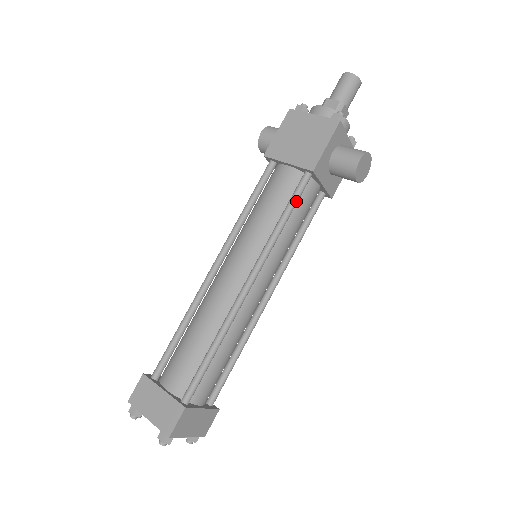
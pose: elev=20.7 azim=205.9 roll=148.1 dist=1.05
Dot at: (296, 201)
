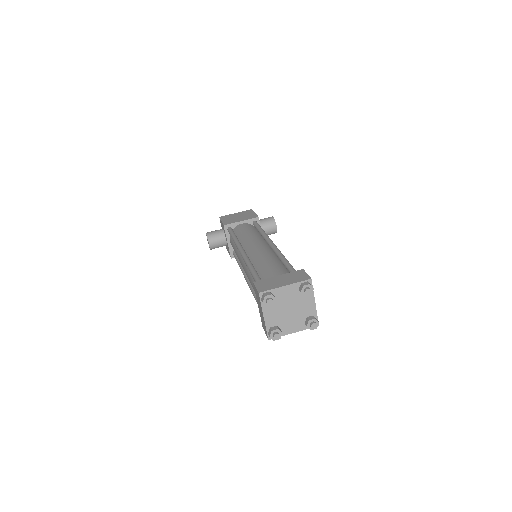
Dot at: occluded
